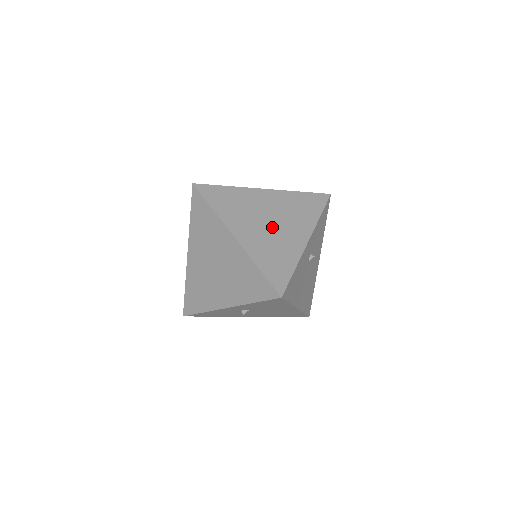
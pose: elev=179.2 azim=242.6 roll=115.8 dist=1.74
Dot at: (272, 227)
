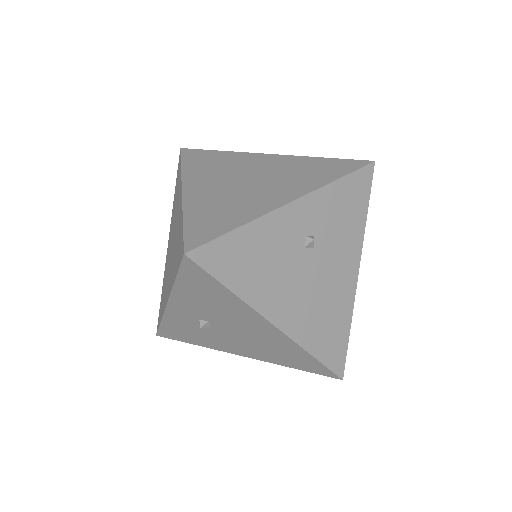
Dot at: (245, 185)
